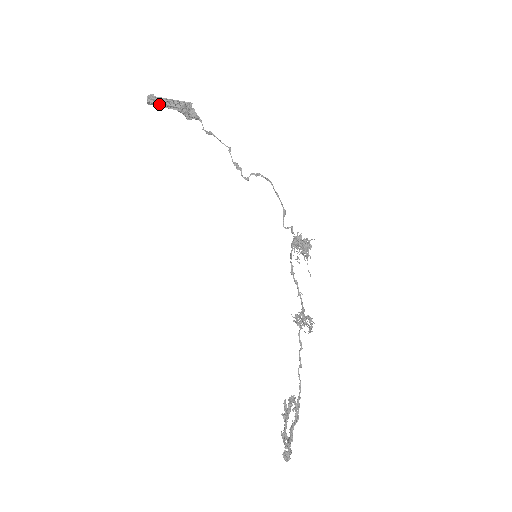
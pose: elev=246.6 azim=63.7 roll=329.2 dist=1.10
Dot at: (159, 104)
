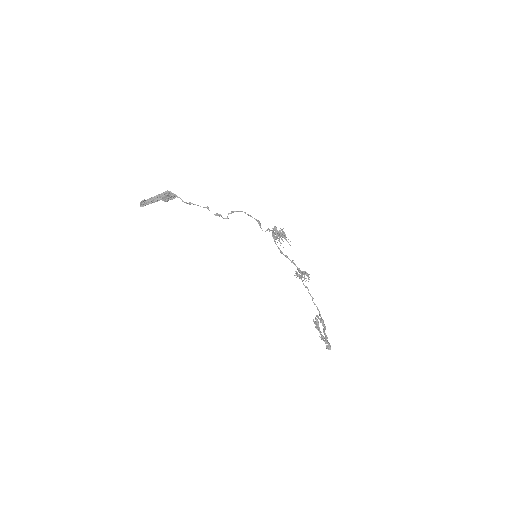
Dot at: occluded
